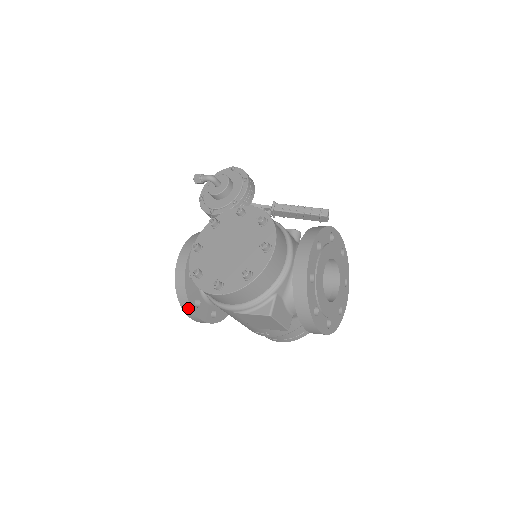
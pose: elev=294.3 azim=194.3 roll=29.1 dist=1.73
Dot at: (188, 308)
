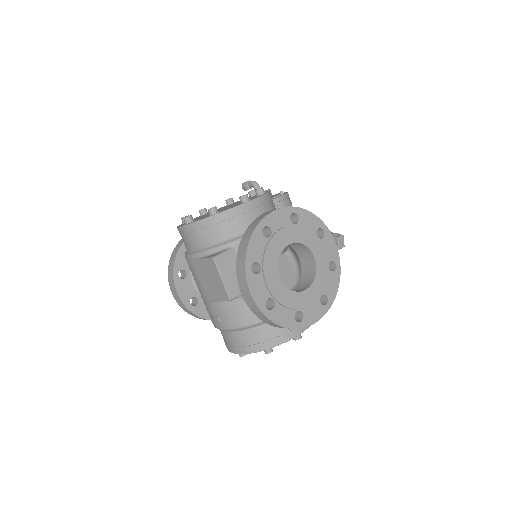
Dot at: (171, 272)
